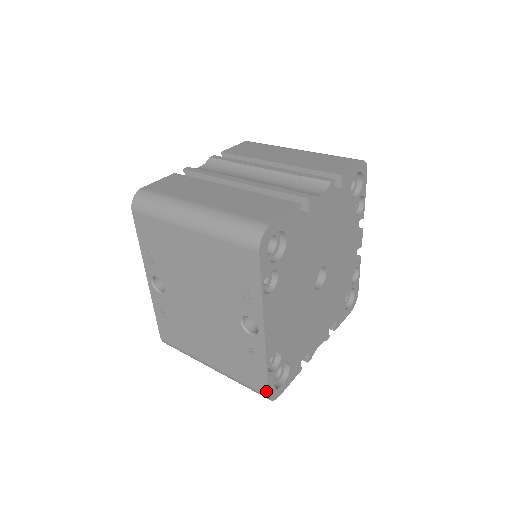
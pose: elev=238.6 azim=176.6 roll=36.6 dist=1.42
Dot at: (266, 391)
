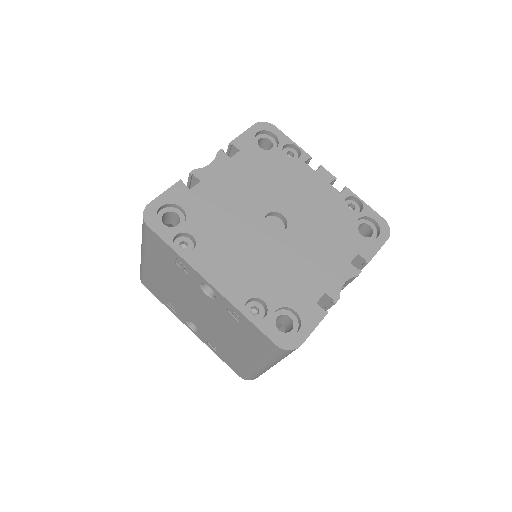
Dot at: (271, 342)
